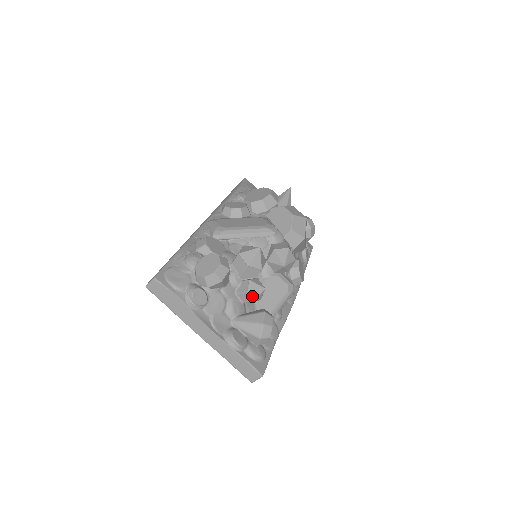
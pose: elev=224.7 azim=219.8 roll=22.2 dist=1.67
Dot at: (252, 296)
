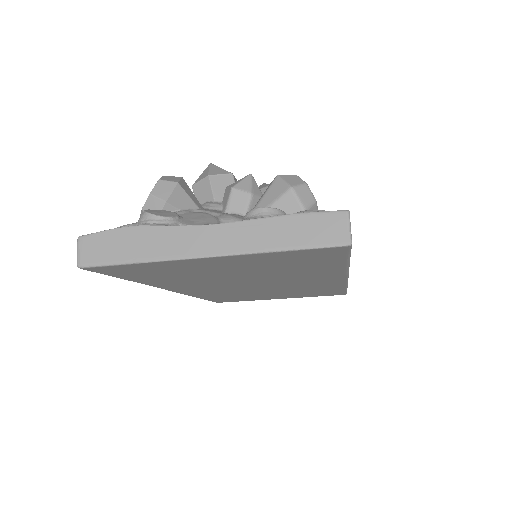
Dot at: (242, 189)
